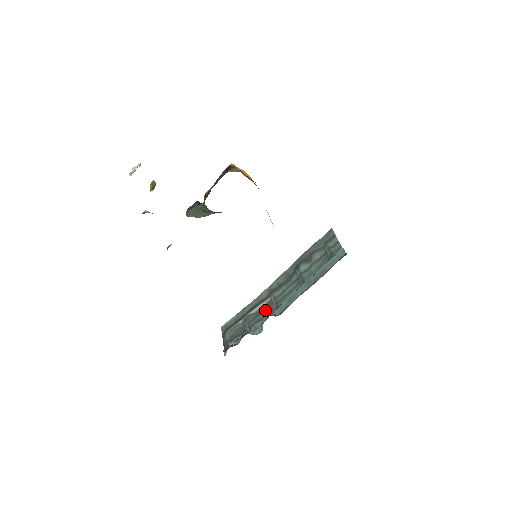
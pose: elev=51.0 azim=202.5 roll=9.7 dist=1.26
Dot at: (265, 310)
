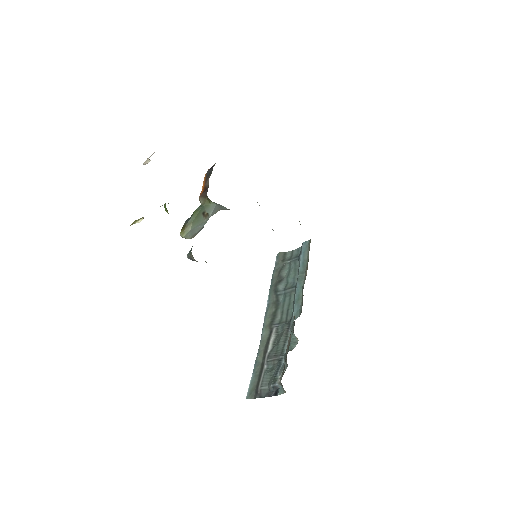
Dot at: (281, 333)
